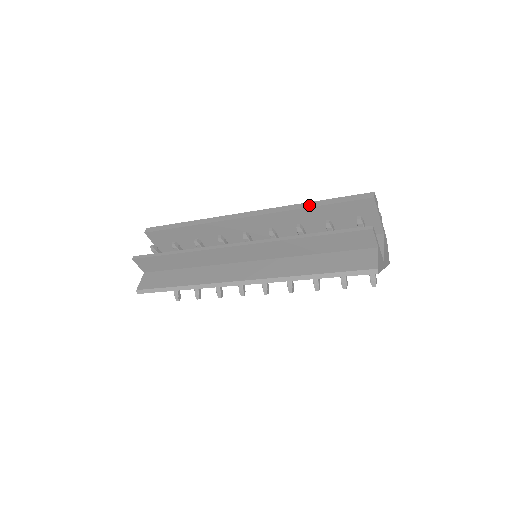
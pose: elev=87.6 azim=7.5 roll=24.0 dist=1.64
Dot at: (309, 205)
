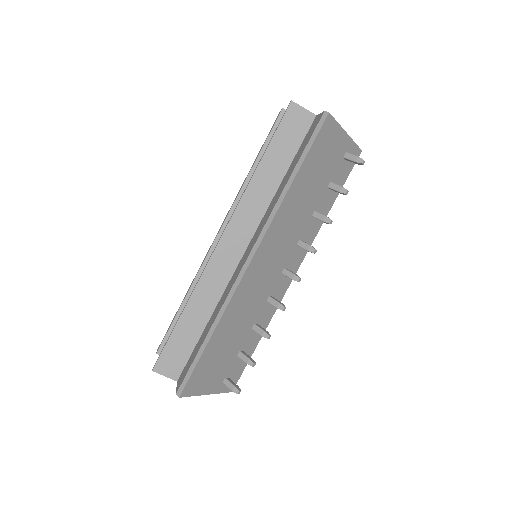
Dot at: (250, 169)
